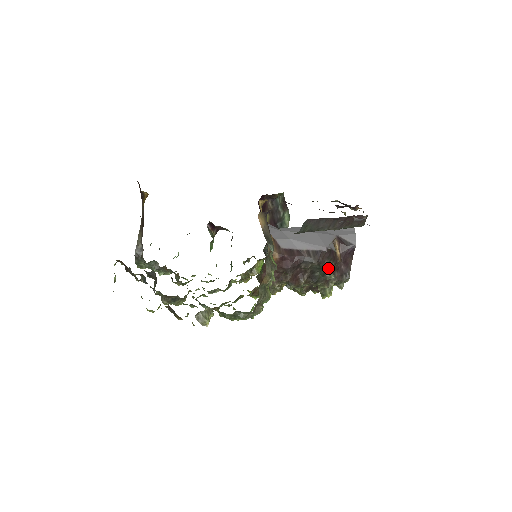
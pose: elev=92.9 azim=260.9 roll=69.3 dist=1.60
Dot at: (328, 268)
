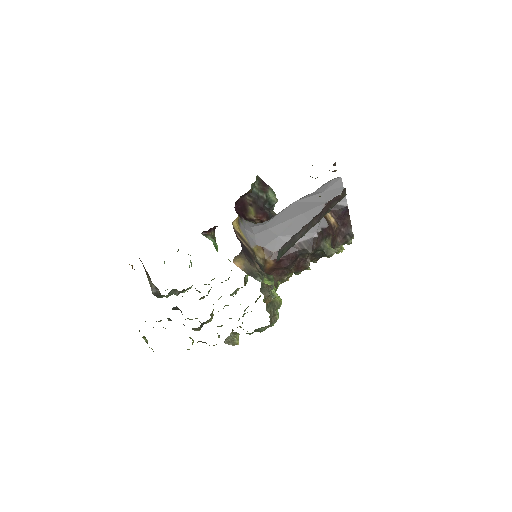
Dot at: (326, 247)
